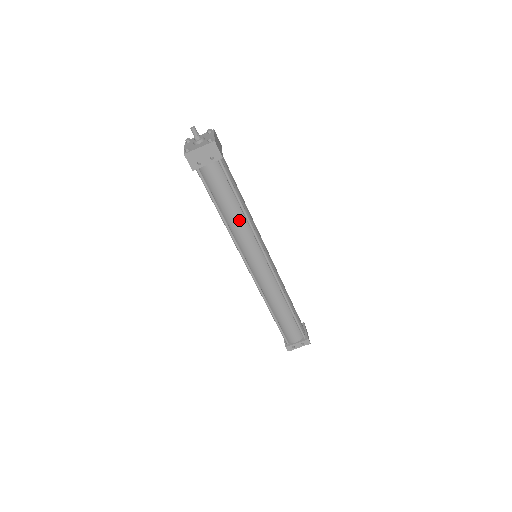
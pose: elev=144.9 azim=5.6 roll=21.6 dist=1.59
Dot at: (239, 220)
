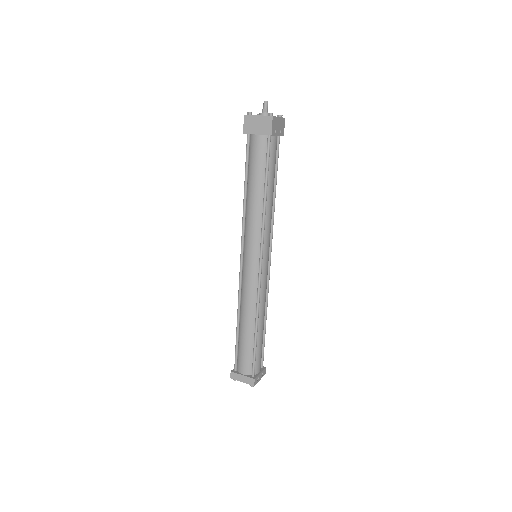
Dot at: (272, 204)
